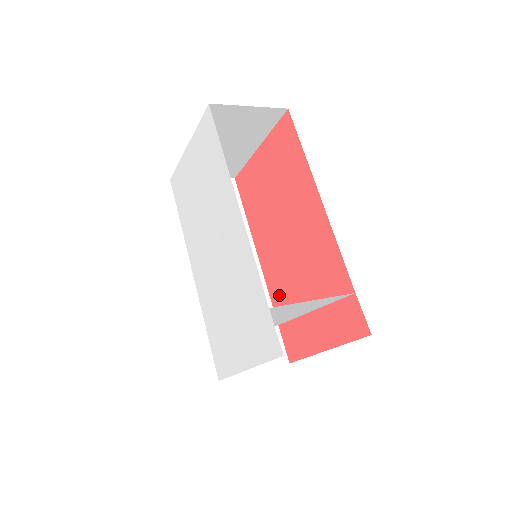
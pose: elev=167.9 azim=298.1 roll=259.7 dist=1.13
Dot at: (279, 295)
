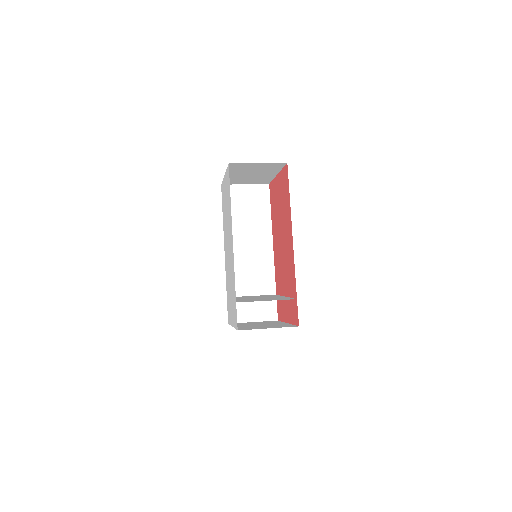
Dot at: (277, 277)
